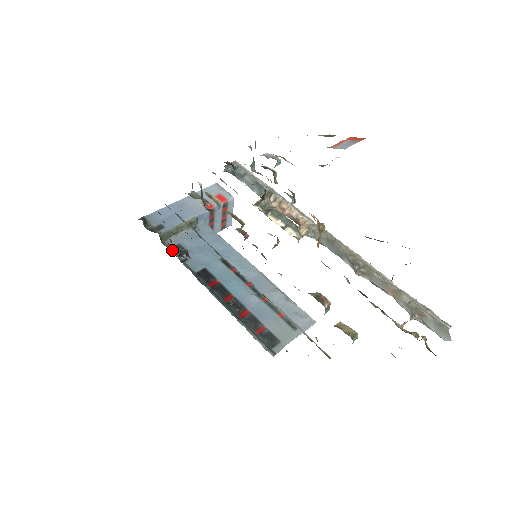
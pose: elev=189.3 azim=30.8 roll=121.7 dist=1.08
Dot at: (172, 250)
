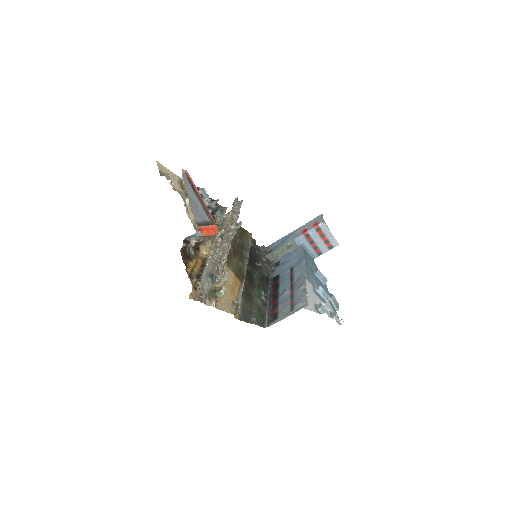
Dot at: (274, 265)
